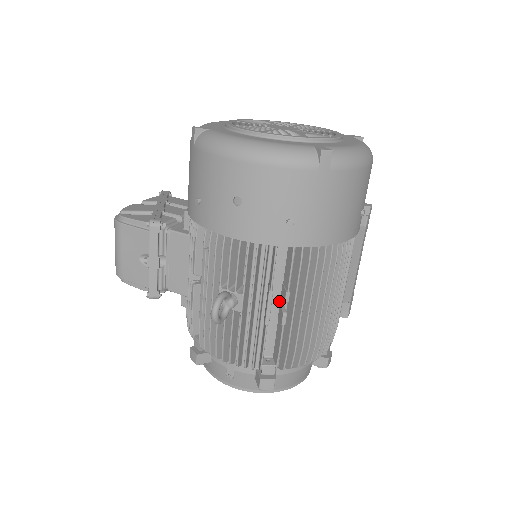
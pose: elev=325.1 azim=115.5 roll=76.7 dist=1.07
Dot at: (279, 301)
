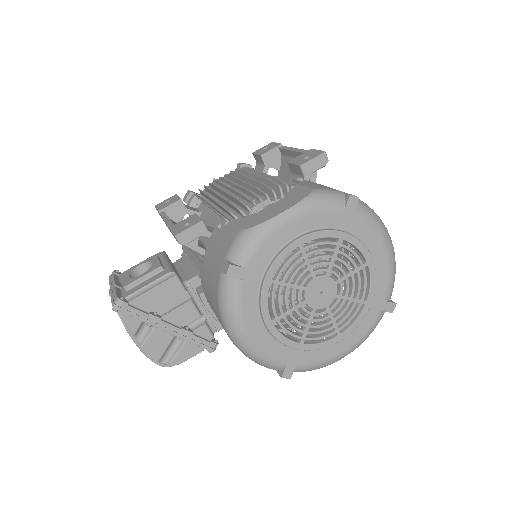
Dot at: occluded
